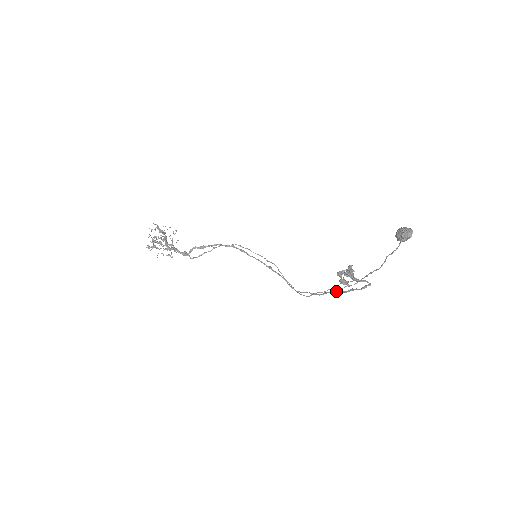
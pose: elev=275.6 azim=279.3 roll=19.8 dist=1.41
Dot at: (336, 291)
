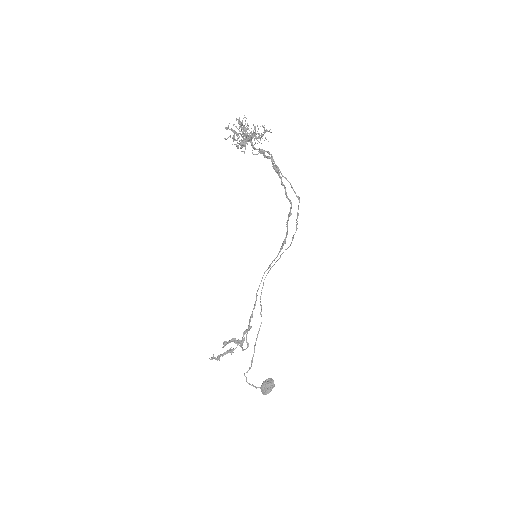
Dot at: (252, 316)
